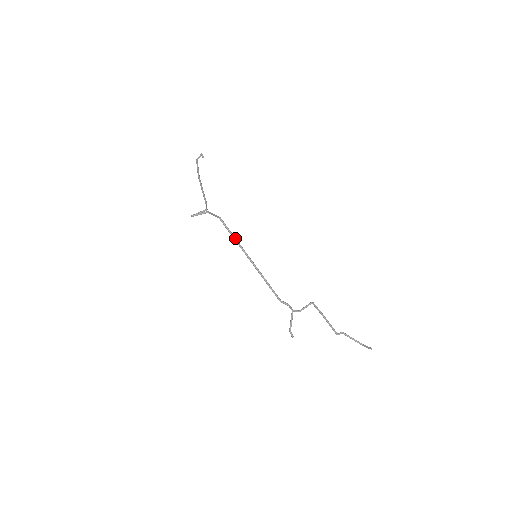
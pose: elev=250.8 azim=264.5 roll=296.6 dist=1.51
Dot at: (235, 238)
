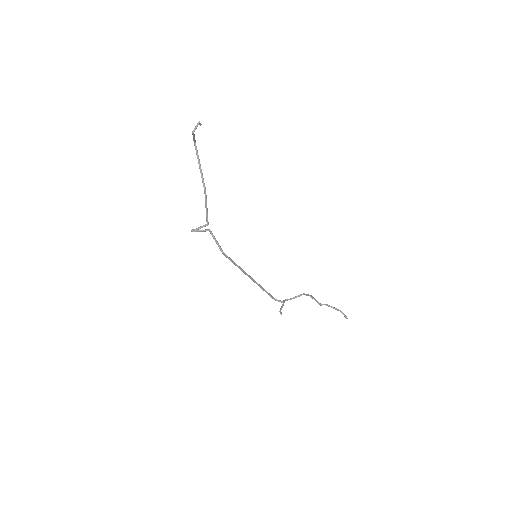
Dot at: (238, 266)
